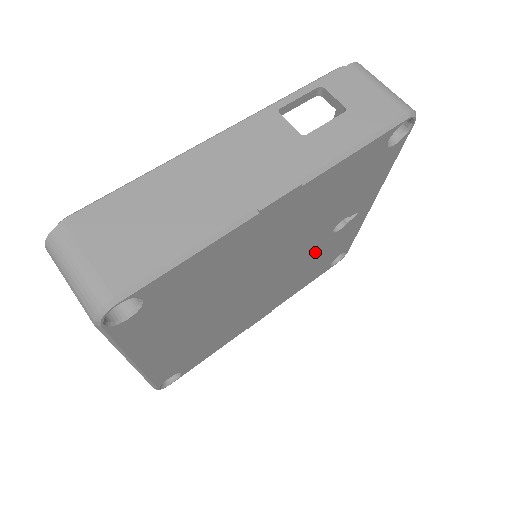
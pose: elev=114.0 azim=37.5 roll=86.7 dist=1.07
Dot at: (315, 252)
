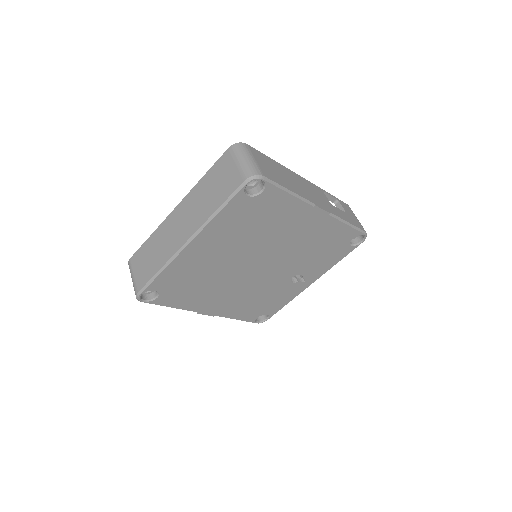
Dot at: (274, 285)
